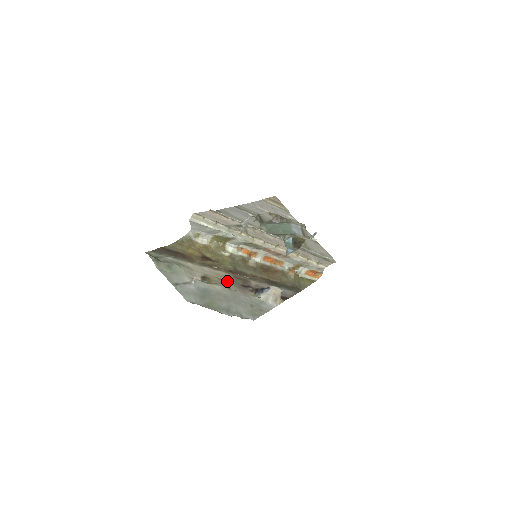
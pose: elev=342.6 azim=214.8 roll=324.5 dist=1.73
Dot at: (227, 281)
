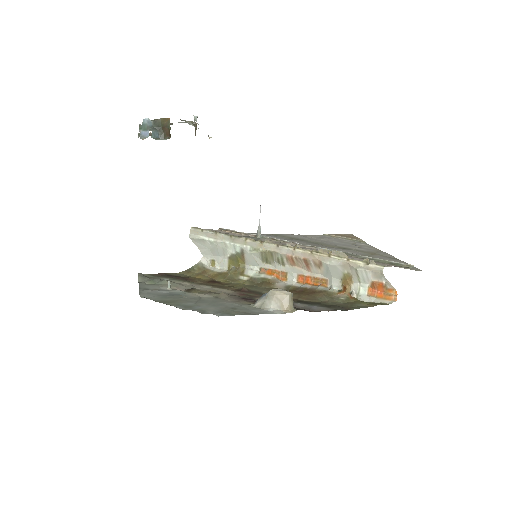
Dot at: (221, 293)
